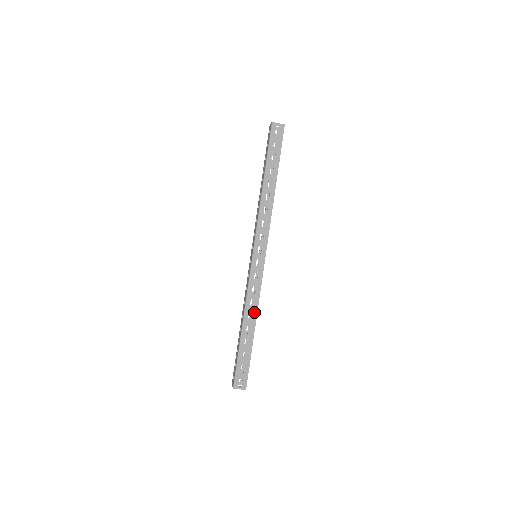
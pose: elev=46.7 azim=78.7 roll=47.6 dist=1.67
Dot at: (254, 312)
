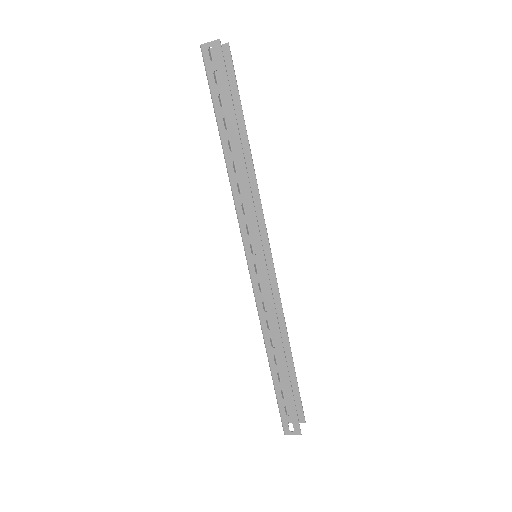
Dot at: (276, 336)
